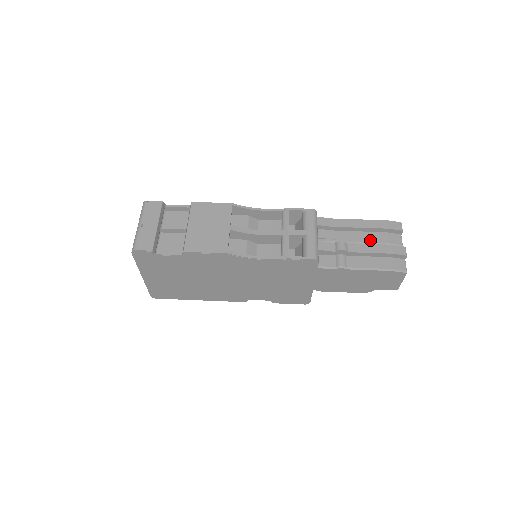
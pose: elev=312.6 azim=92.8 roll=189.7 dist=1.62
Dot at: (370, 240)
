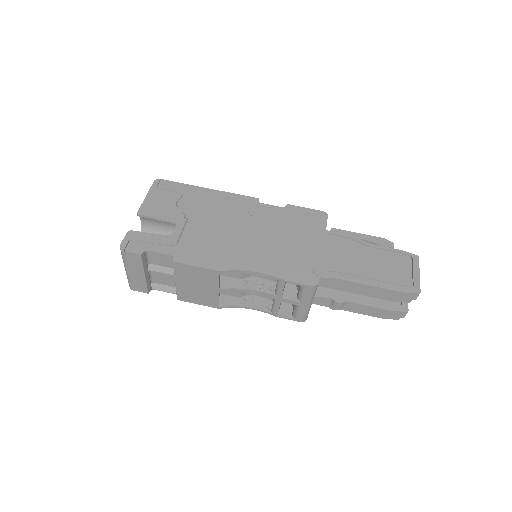
Dot at: (375, 296)
